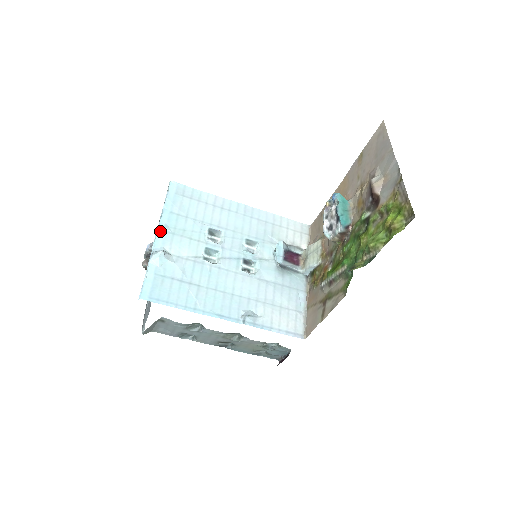
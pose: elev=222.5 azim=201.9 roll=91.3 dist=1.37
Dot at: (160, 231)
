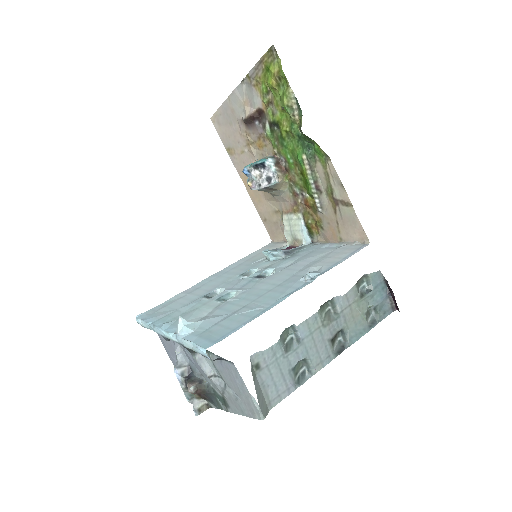
Dot at: (164, 328)
